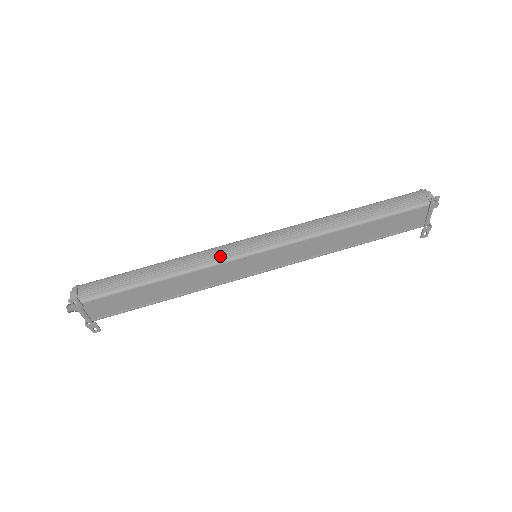
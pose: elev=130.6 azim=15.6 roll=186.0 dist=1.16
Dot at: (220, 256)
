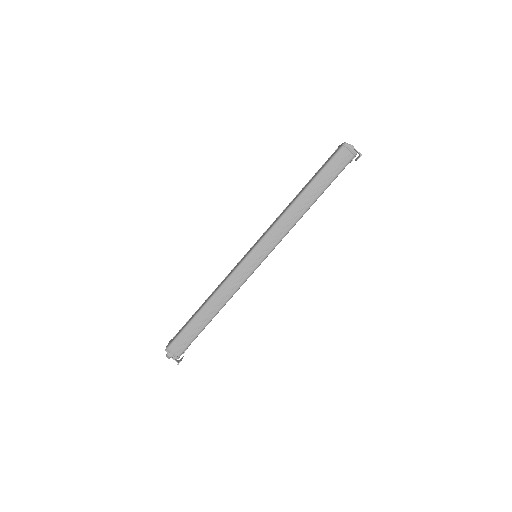
Dot at: (241, 280)
